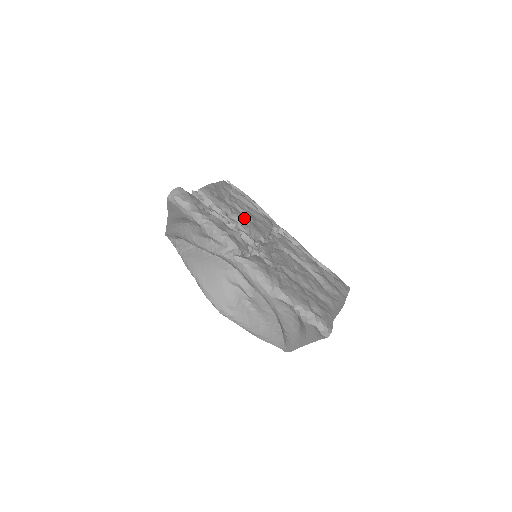
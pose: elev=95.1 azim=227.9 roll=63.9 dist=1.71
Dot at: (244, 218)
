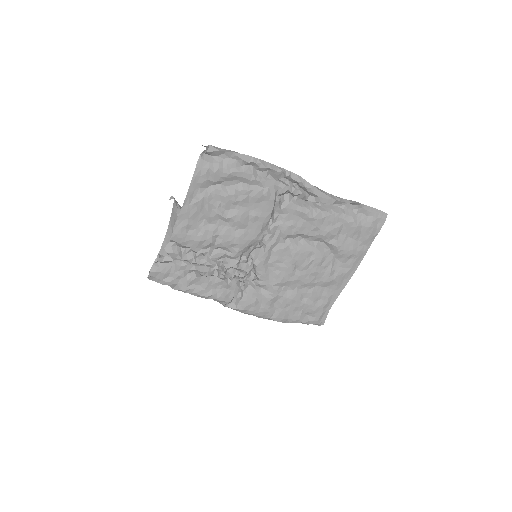
Dot at: (231, 240)
